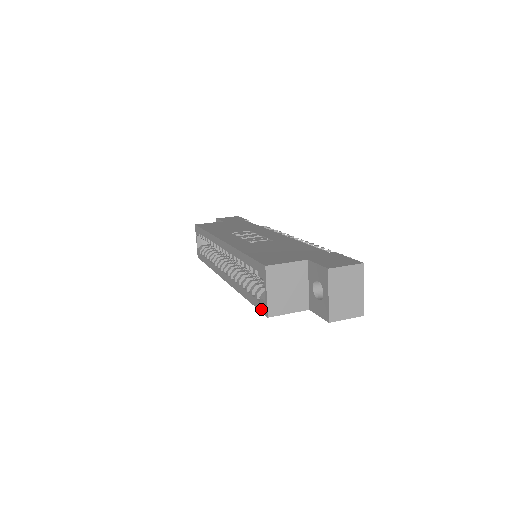
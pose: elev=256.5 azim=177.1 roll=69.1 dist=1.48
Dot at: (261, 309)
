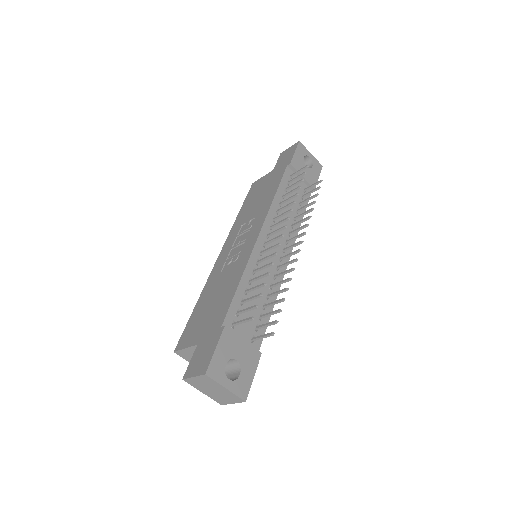
Dot at: occluded
